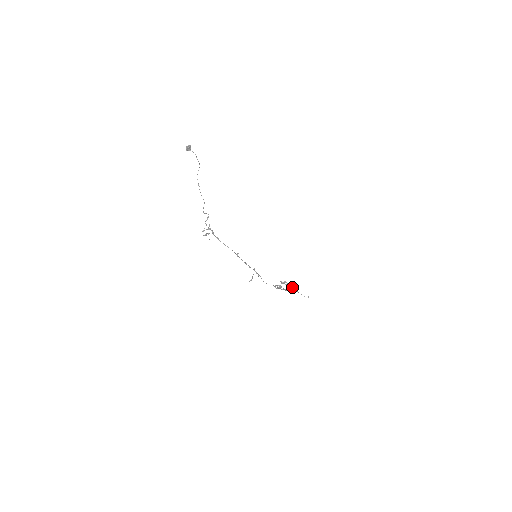
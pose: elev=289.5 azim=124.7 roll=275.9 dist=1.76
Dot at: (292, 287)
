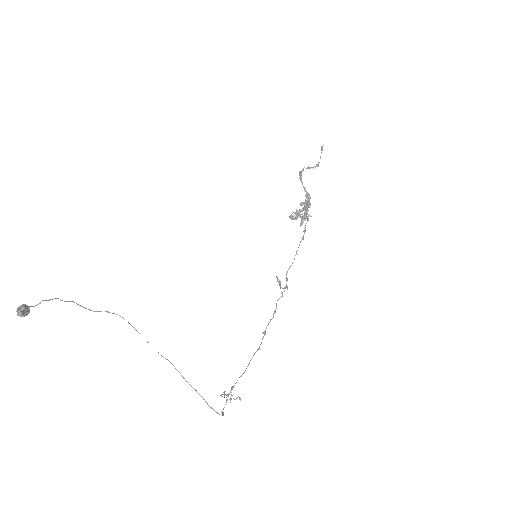
Dot at: (300, 174)
